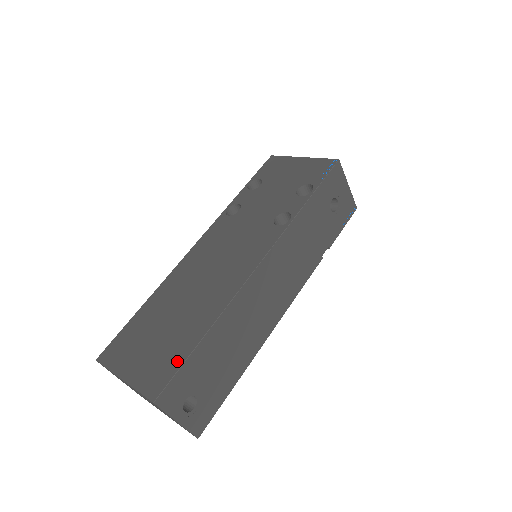
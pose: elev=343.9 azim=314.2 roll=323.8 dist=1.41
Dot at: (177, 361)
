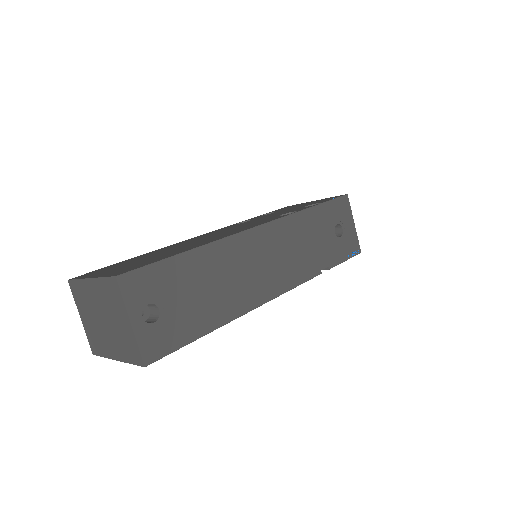
Dot at: (154, 261)
